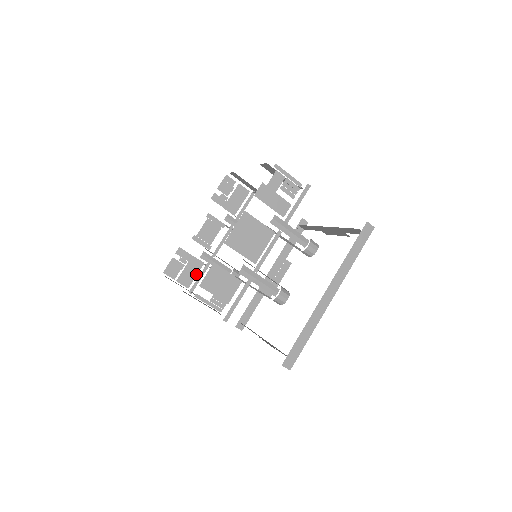
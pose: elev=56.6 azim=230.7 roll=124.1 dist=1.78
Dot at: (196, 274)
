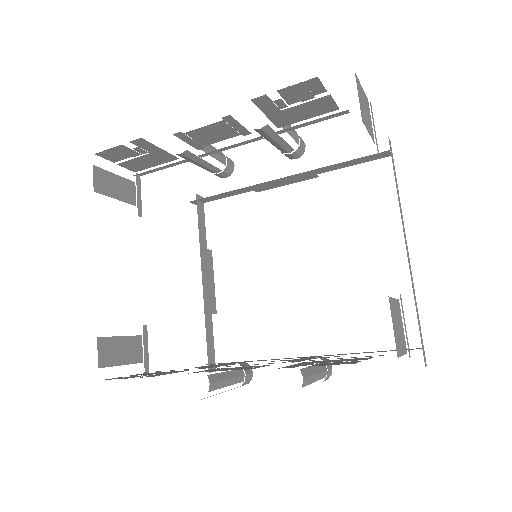
Dot at: (157, 164)
